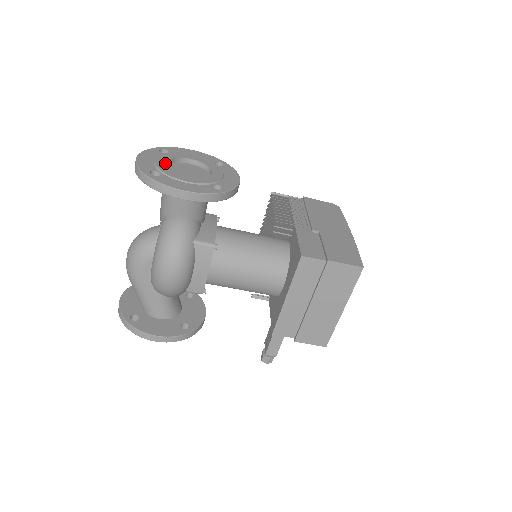
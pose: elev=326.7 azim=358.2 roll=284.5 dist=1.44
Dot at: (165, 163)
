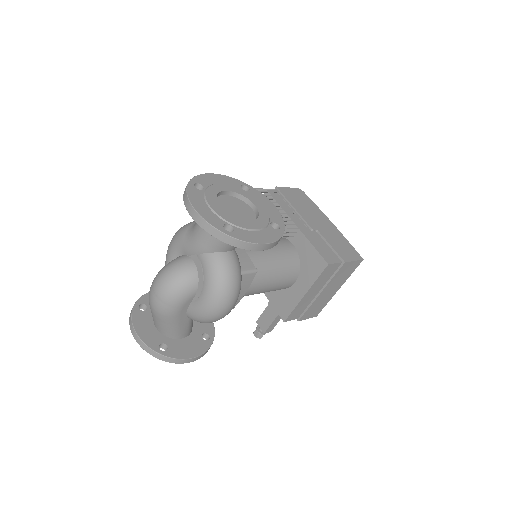
Dot at: (220, 208)
